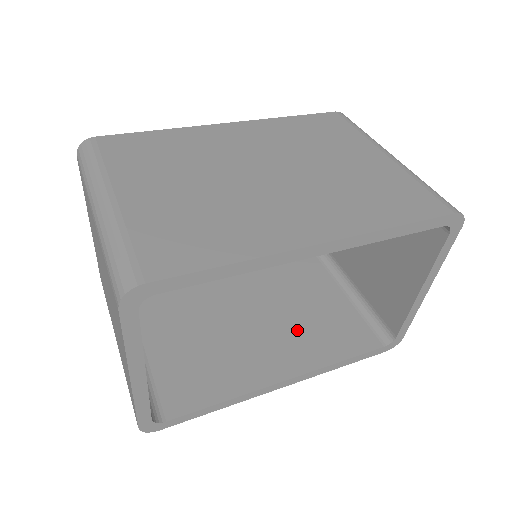
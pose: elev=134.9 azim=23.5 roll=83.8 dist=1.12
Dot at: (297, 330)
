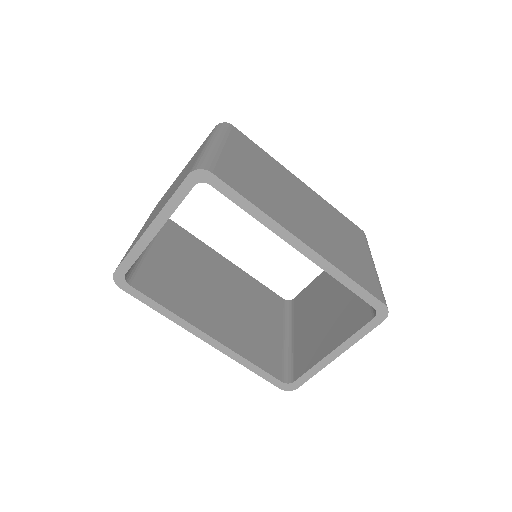
Dot at: (239, 326)
